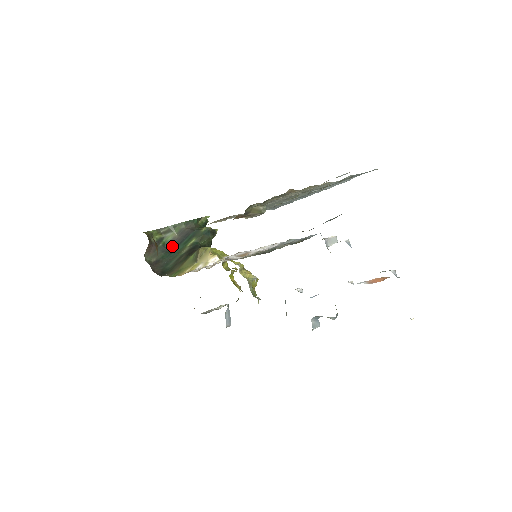
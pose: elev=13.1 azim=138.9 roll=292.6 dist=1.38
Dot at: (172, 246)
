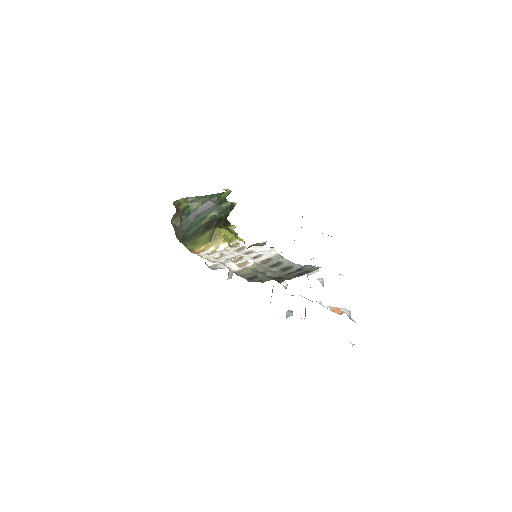
Dot at: (195, 214)
